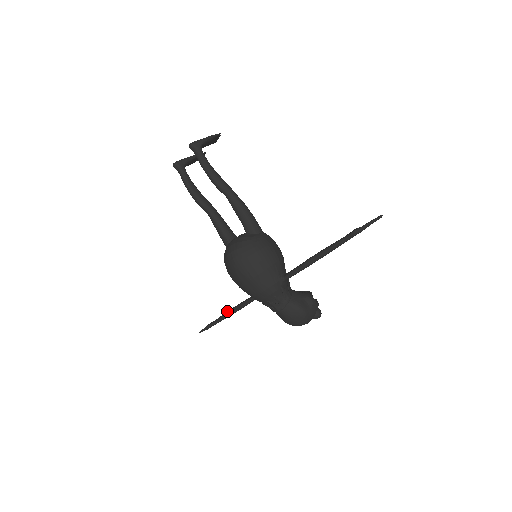
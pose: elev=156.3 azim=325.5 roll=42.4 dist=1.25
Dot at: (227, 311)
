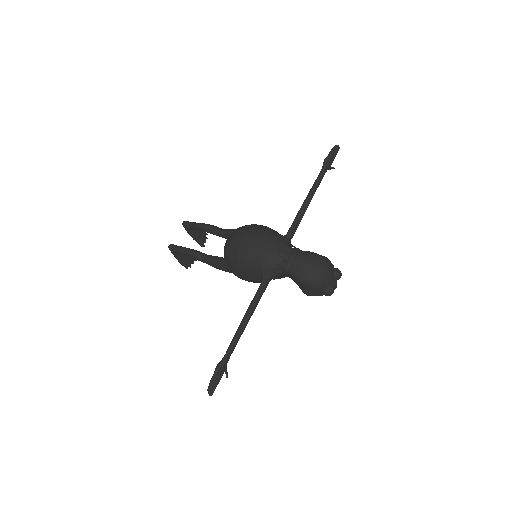
Dot at: (238, 327)
